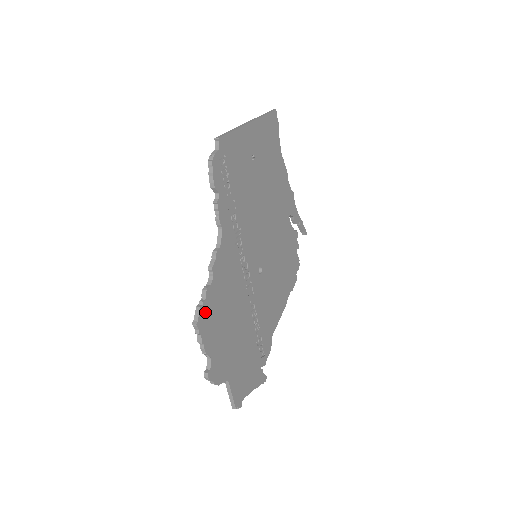
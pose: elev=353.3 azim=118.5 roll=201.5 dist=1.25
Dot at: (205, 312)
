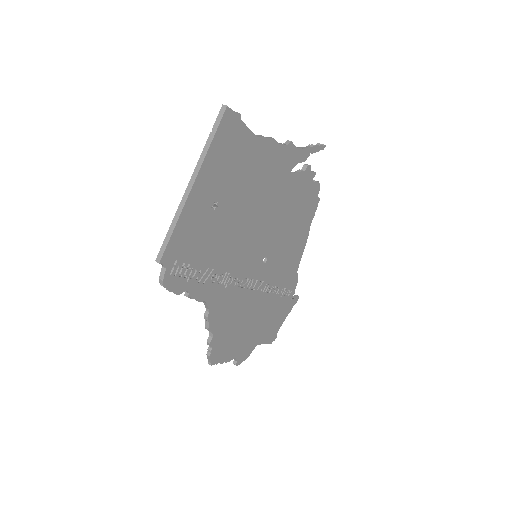
Dot at: (216, 352)
